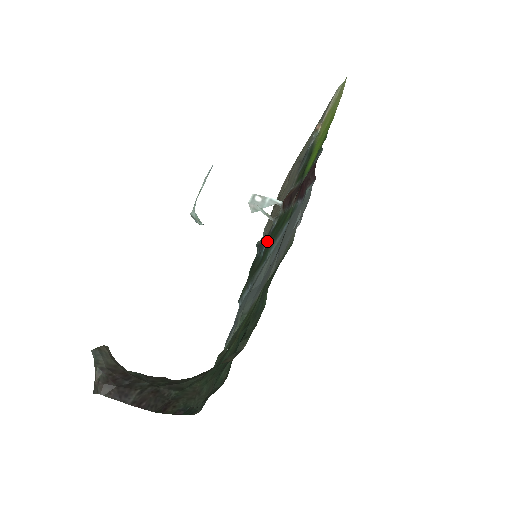
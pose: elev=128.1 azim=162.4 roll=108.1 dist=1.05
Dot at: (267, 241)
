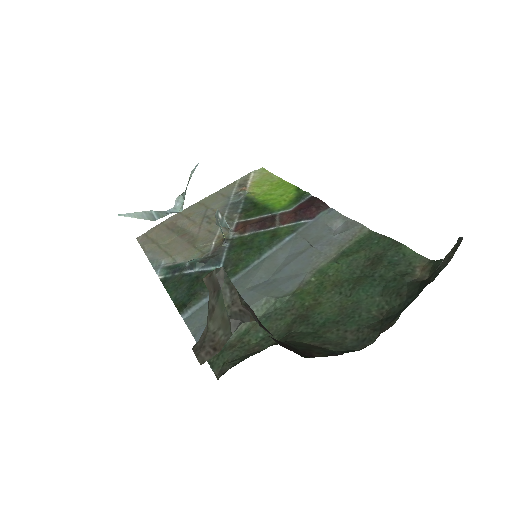
Dot at: (230, 255)
